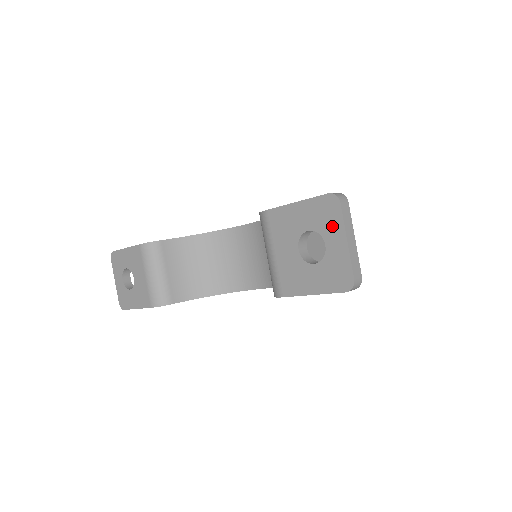
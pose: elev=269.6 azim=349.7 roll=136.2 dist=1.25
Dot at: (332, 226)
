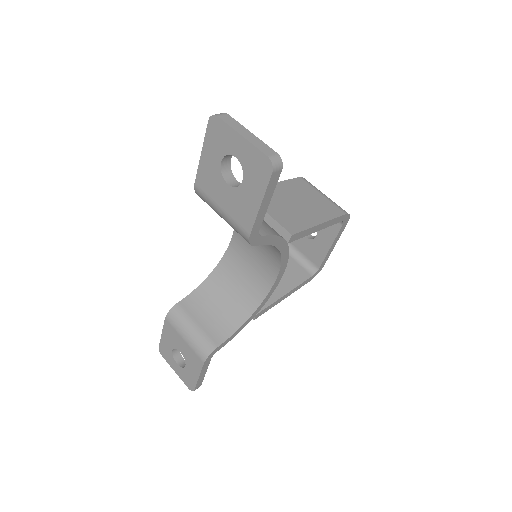
Dot at: (227, 139)
